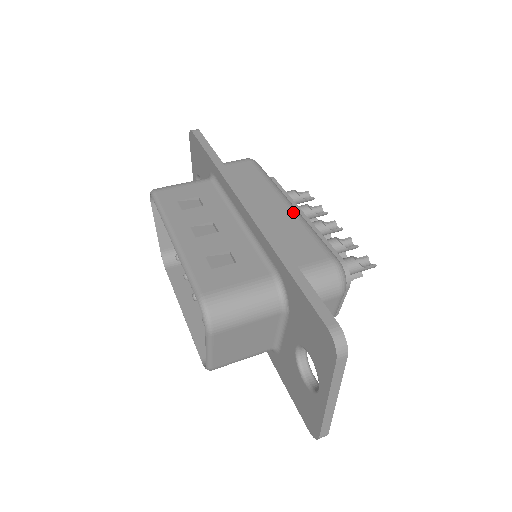
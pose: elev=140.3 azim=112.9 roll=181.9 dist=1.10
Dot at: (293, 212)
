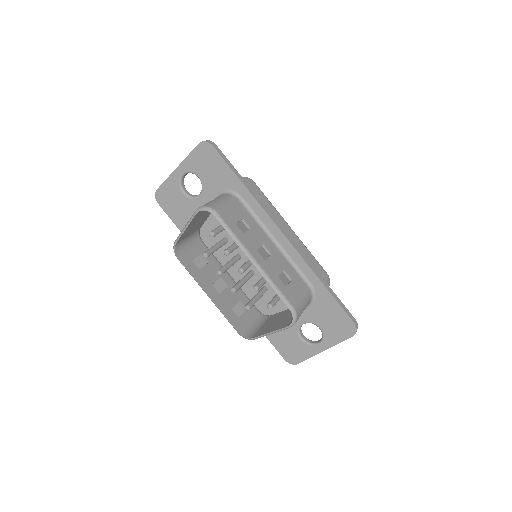
Dot at: (298, 238)
